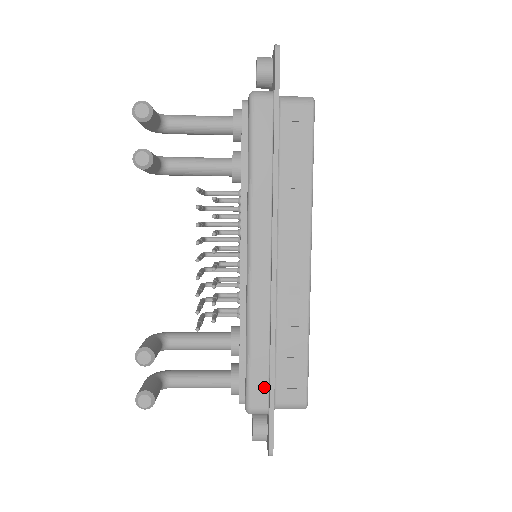
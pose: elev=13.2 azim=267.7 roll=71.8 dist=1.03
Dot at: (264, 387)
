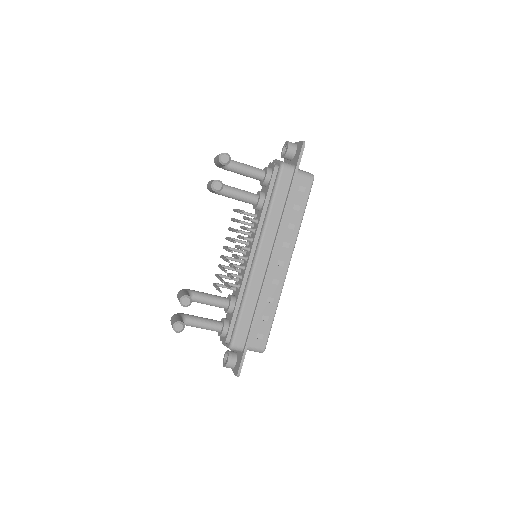
Dot at: (244, 334)
